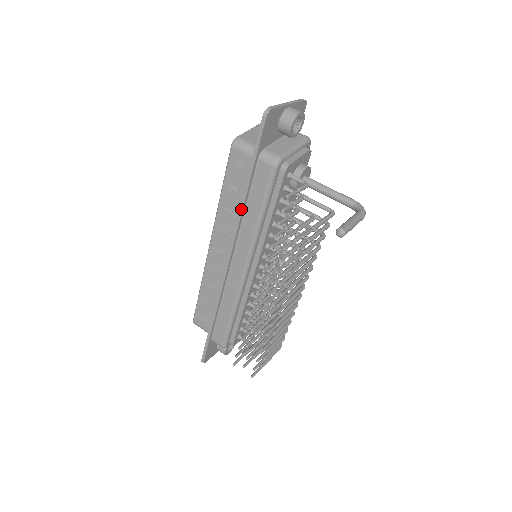
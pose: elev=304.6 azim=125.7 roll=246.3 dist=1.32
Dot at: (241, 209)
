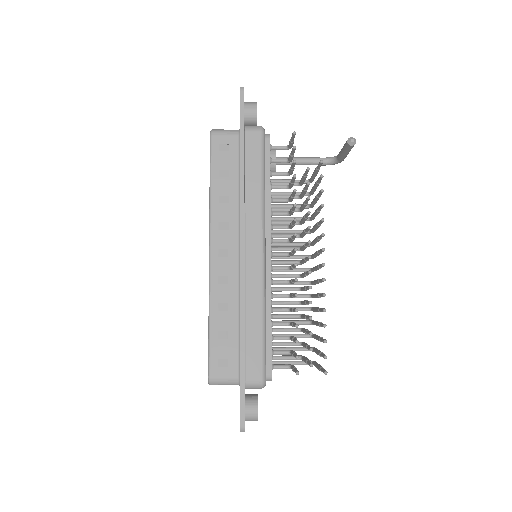
Dot at: (242, 183)
